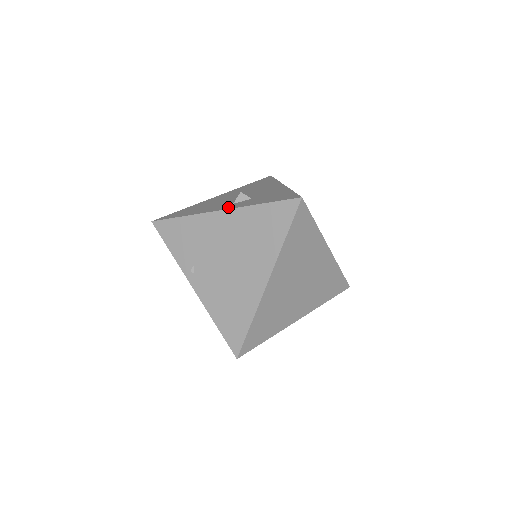
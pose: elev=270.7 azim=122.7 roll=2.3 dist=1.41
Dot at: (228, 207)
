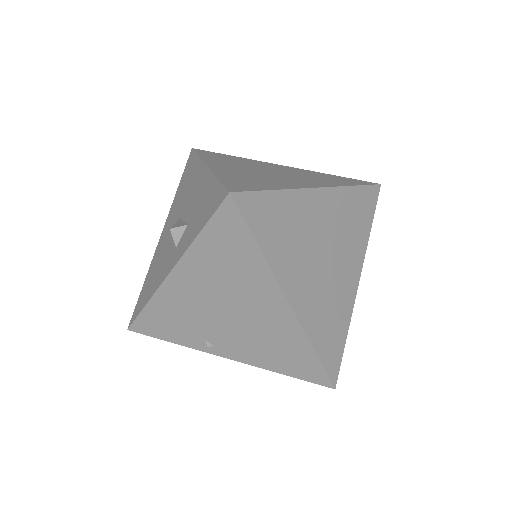
Dot at: (173, 261)
